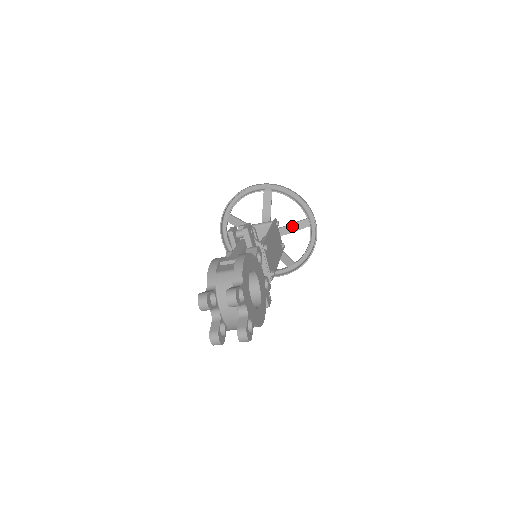
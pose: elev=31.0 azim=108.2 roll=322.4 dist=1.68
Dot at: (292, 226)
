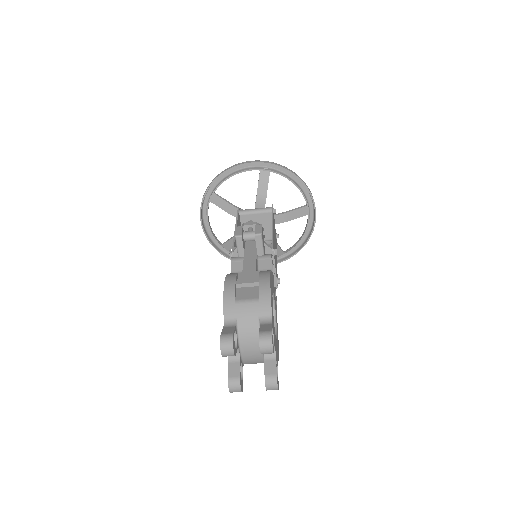
Dot at: (289, 214)
